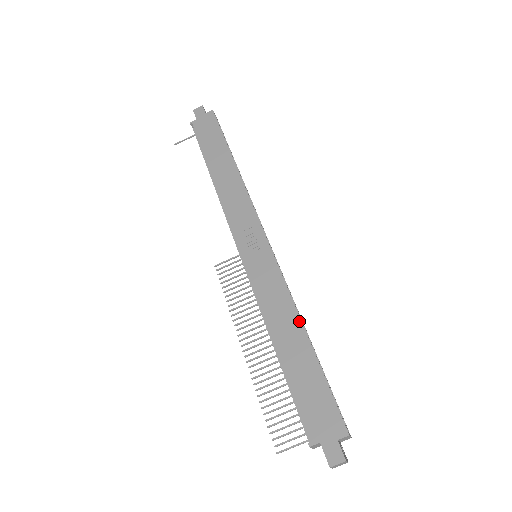
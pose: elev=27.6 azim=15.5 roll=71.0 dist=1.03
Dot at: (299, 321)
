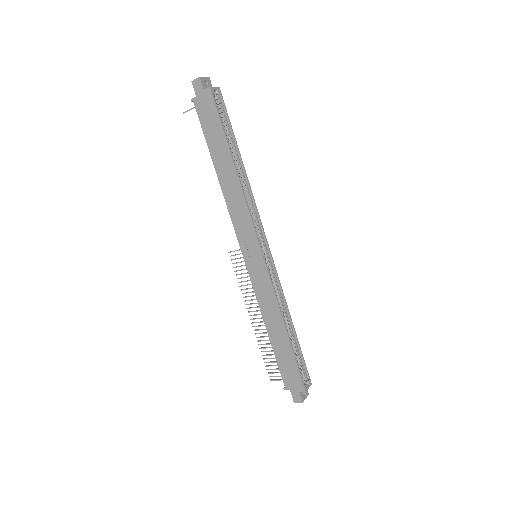
Dot at: (282, 320)
